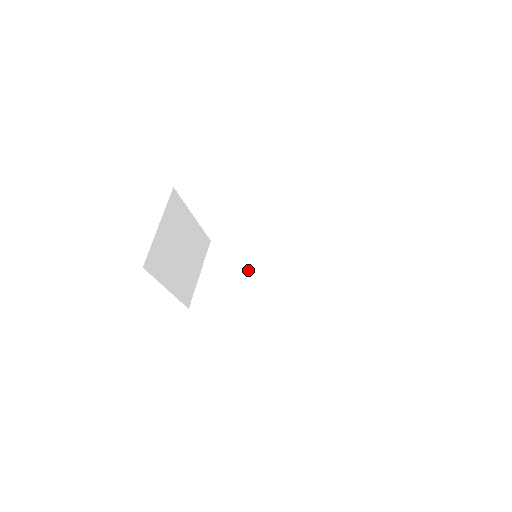
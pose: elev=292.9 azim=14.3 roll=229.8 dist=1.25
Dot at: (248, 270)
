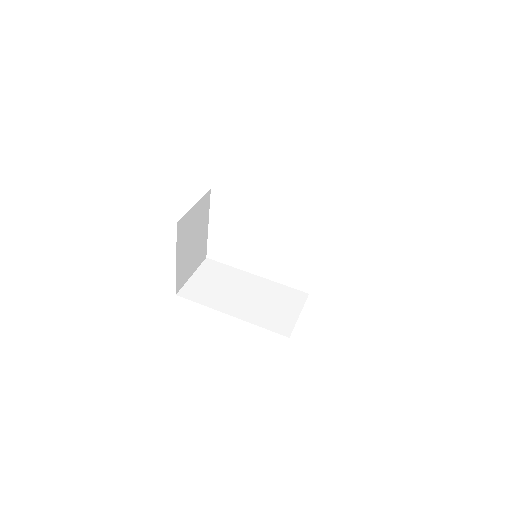
Dot at: (233, 283)
